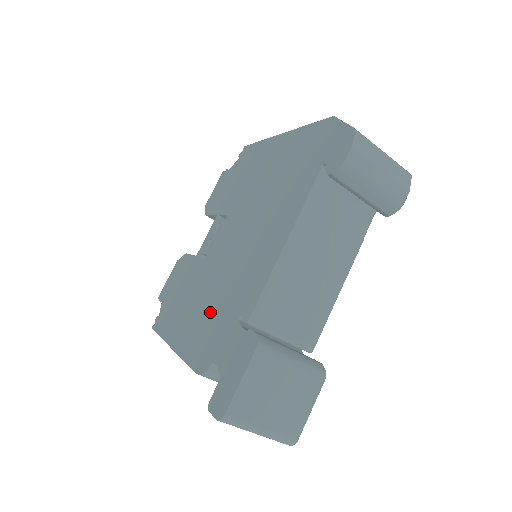
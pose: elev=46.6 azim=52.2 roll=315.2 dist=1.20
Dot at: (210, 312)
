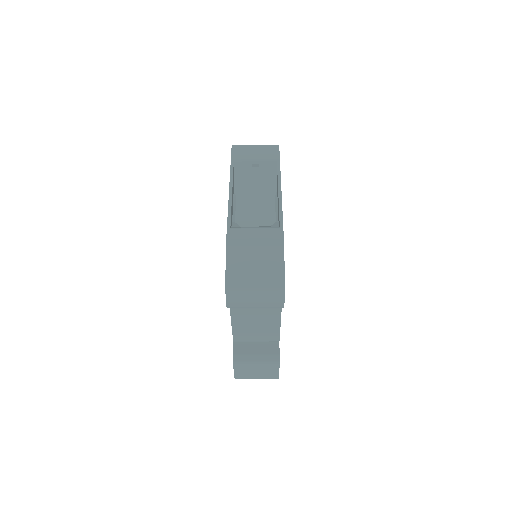
Dot at: occluded
